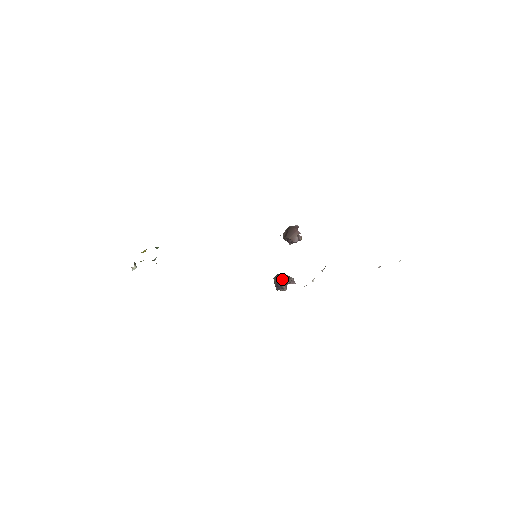
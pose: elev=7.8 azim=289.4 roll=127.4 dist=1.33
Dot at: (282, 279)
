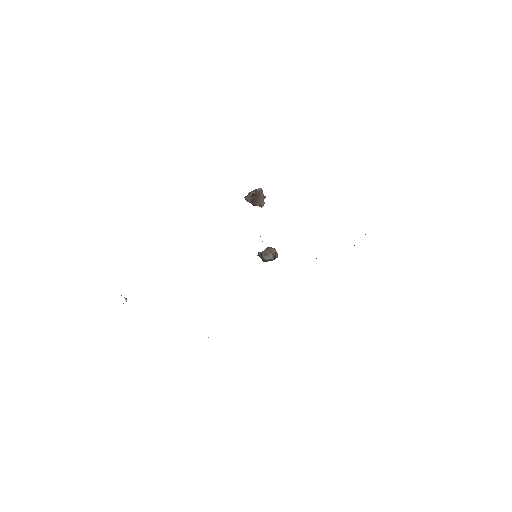
Dot at: (273, 259)
